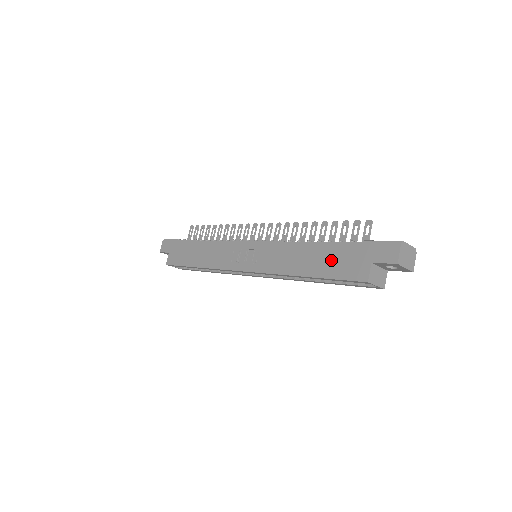
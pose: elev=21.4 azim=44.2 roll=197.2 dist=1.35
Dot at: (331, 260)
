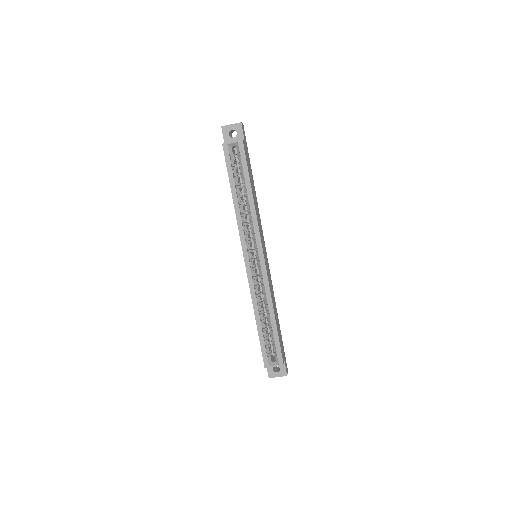
Dot at: occluded
